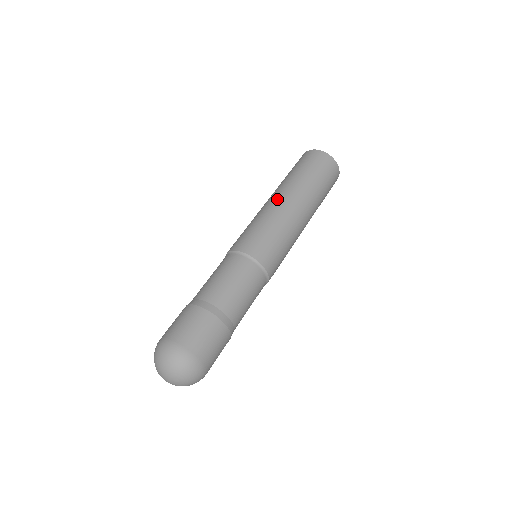
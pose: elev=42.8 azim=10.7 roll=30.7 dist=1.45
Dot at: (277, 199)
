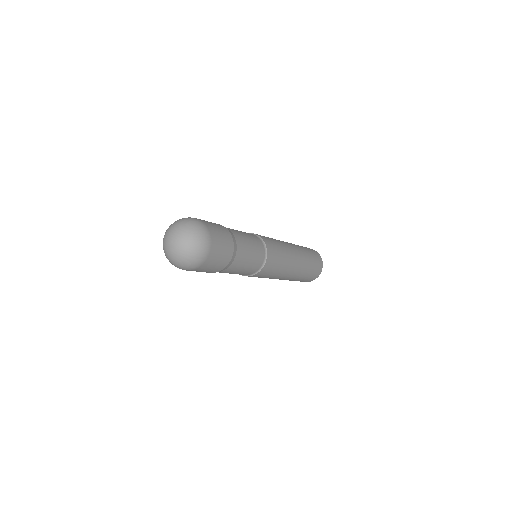
Dot at: occluded
